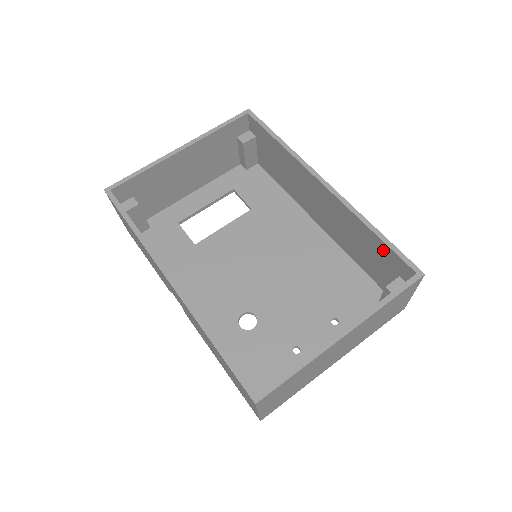
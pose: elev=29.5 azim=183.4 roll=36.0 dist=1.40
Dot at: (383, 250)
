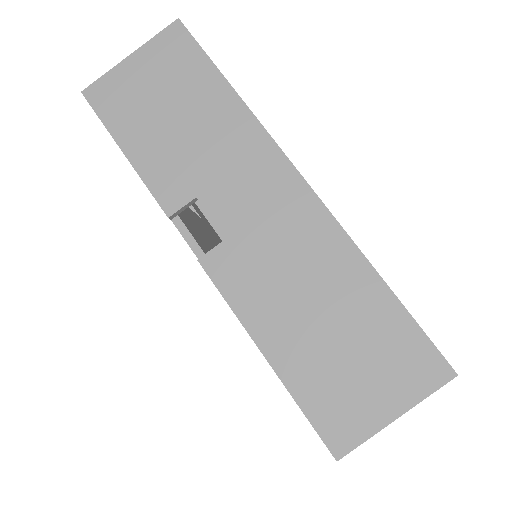
Dot at: occluded
